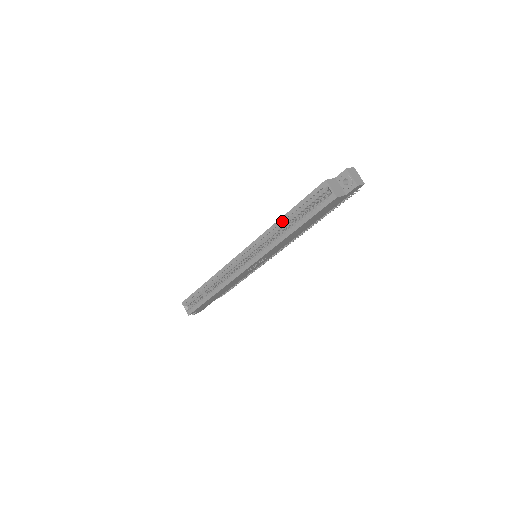
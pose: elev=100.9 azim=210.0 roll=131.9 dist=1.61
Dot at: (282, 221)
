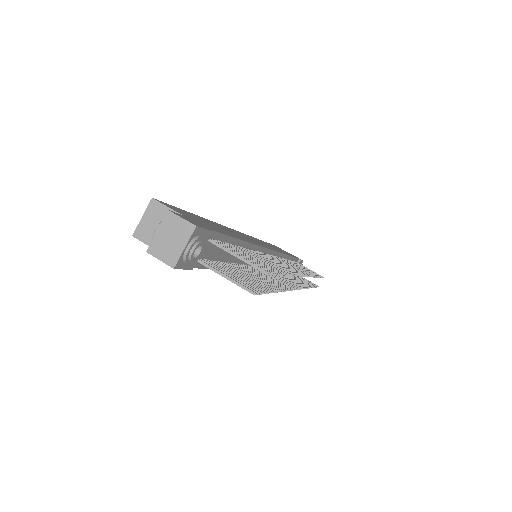
Dot at: occluded
